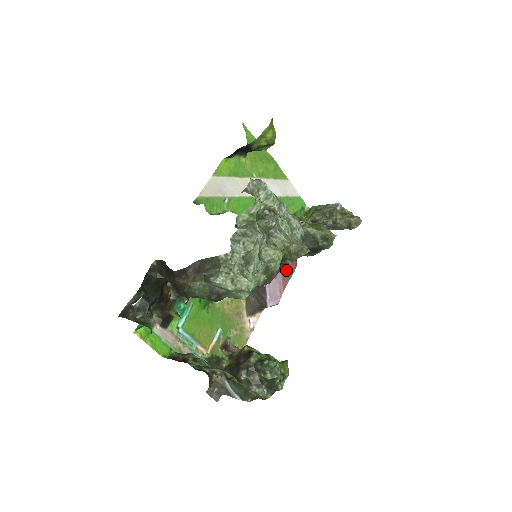
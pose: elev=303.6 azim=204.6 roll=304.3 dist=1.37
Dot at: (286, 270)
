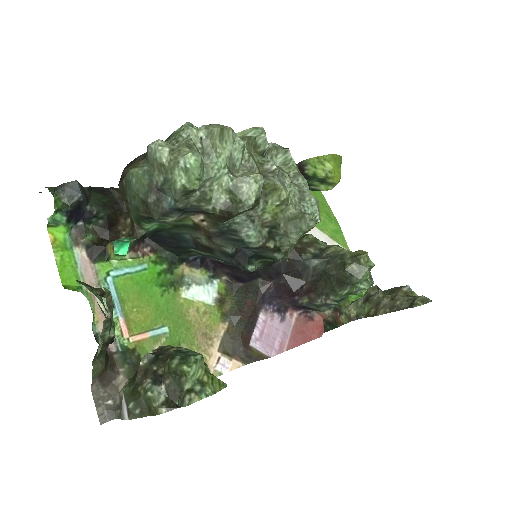
Dot at: (302, 328)
